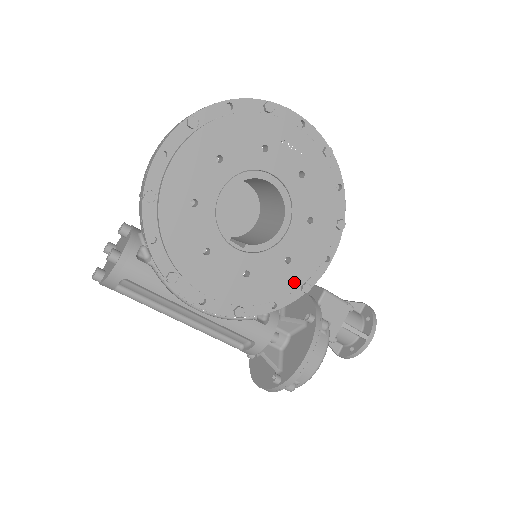
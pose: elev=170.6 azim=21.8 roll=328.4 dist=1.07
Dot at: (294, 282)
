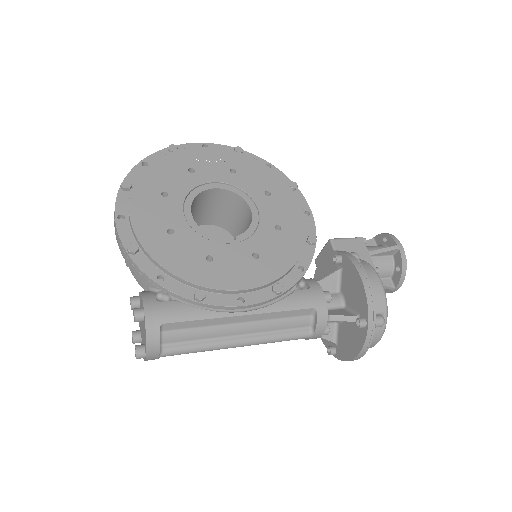
Dot at: (298, 240)
